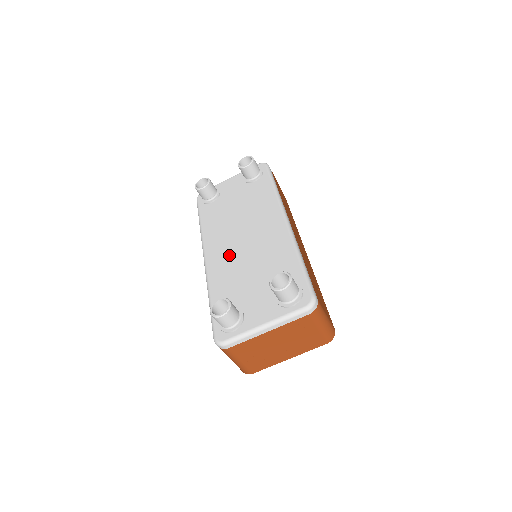
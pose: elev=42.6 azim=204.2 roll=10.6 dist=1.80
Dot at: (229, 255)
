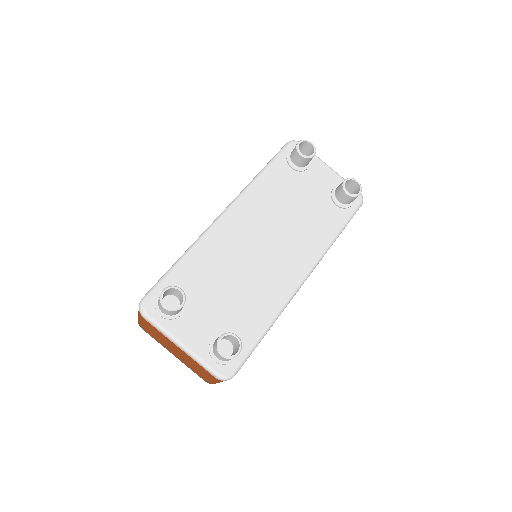
Dot at: (239, 243)
